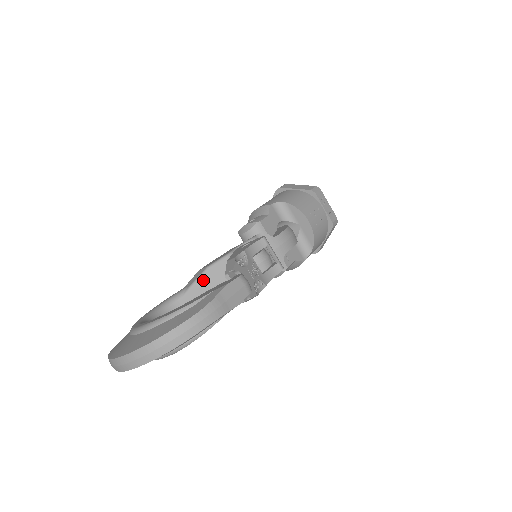
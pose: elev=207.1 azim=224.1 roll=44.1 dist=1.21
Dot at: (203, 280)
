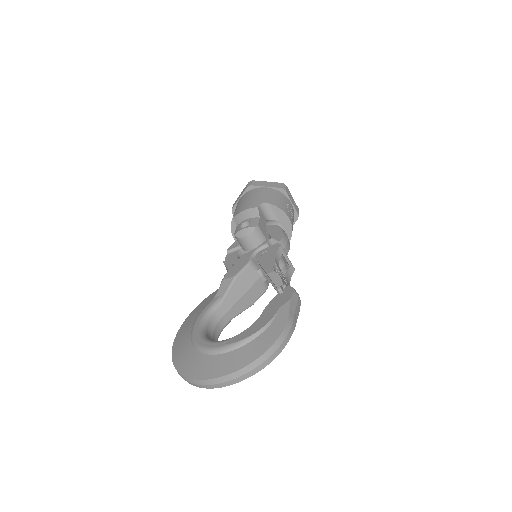
Dot at: (233, 289)
